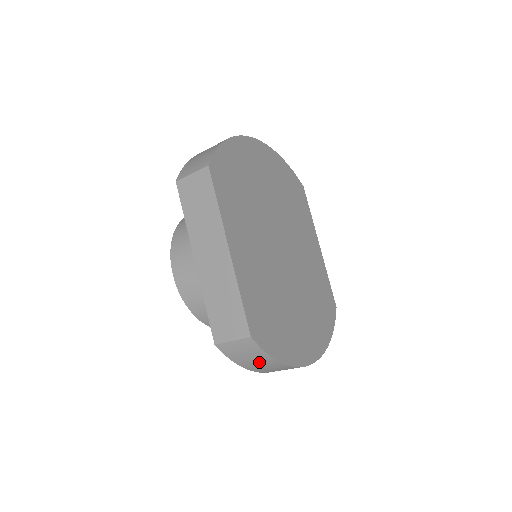
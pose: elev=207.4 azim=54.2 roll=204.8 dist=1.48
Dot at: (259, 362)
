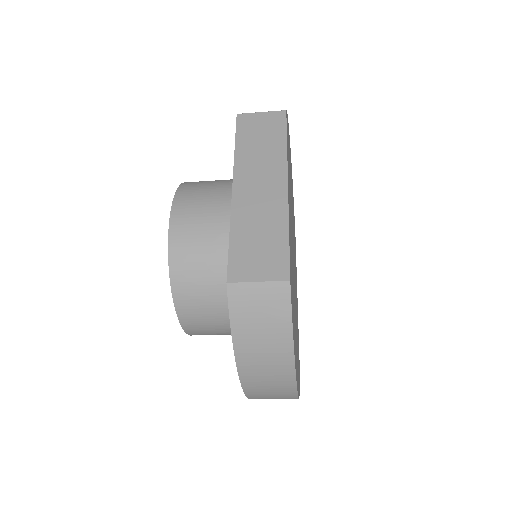
Dot at: (266, 337)
